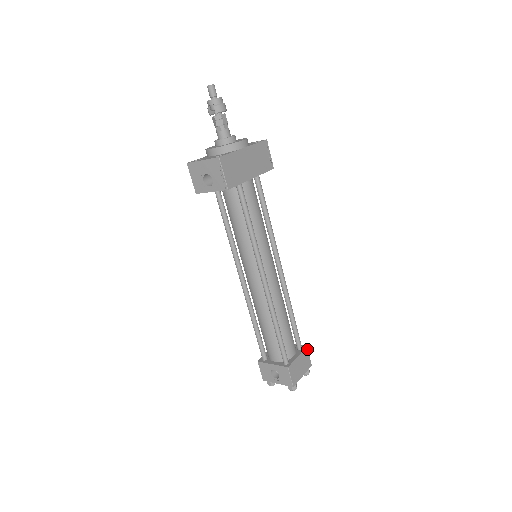
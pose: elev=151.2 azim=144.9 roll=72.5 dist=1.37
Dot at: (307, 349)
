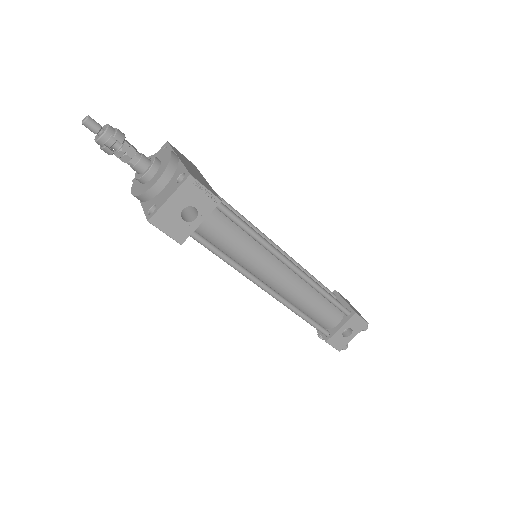
Dot at: (337, 292)
